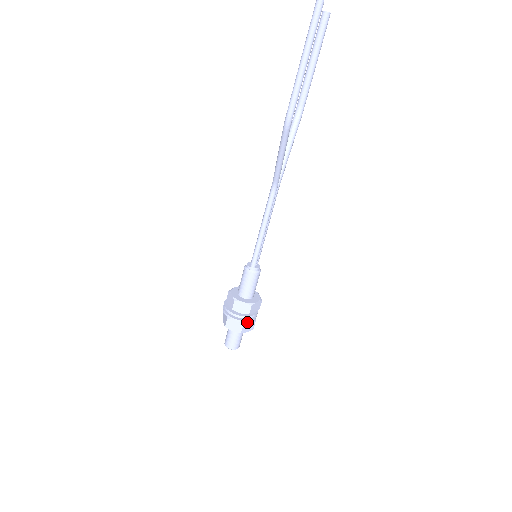
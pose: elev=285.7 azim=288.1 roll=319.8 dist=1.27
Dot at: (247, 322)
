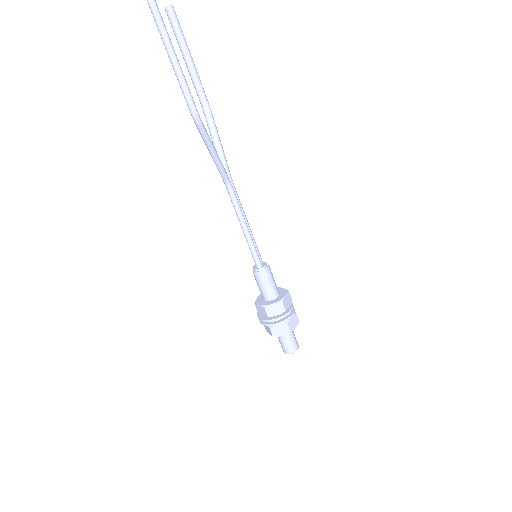
Dot at: (289, 319)
